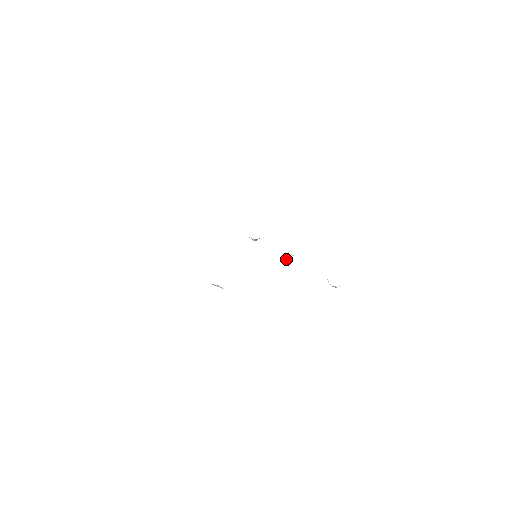
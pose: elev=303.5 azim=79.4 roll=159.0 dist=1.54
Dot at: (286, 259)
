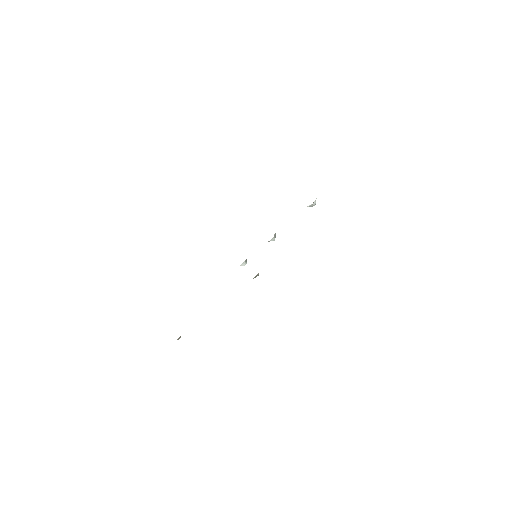
Dot at: (274, 240)
